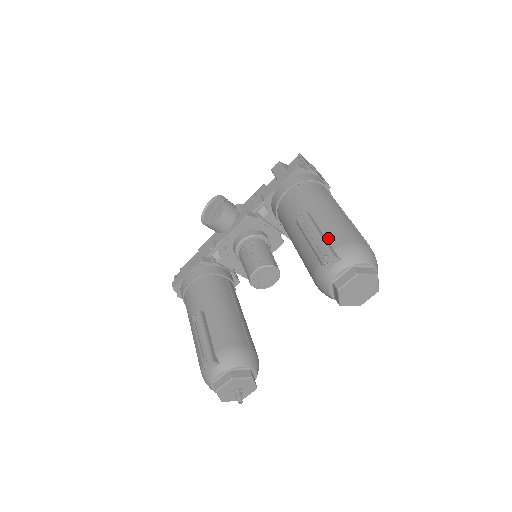
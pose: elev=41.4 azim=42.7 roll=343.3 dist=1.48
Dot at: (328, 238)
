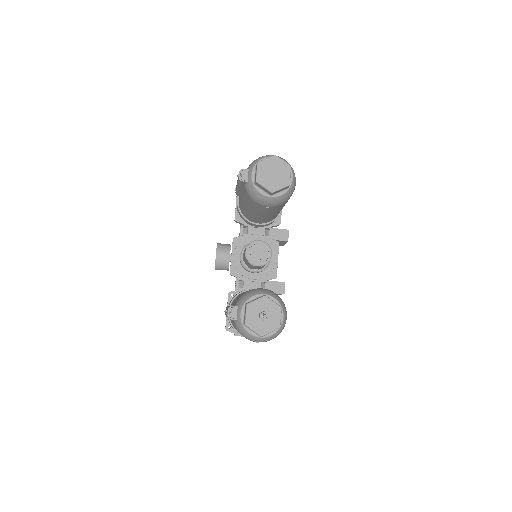
Dot at: occluded
